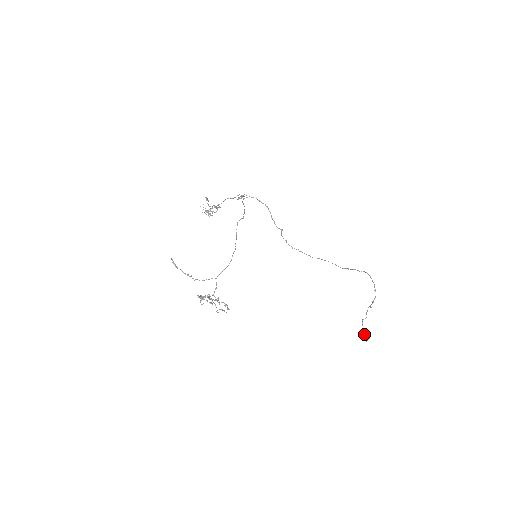
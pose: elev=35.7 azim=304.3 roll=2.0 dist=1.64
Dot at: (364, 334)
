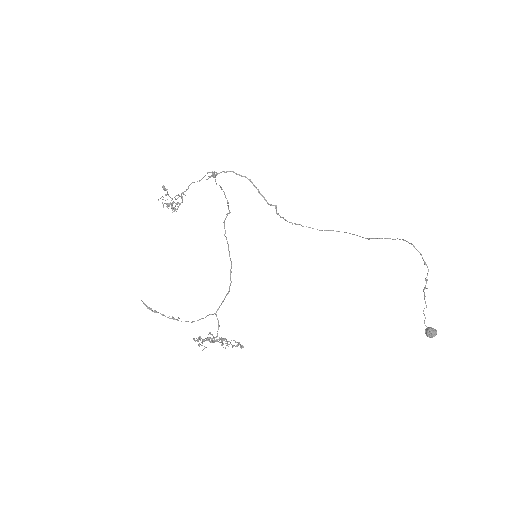
Dot at: (429, 329)
